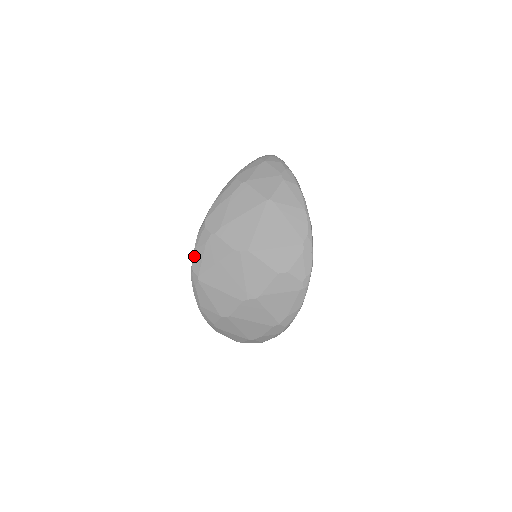
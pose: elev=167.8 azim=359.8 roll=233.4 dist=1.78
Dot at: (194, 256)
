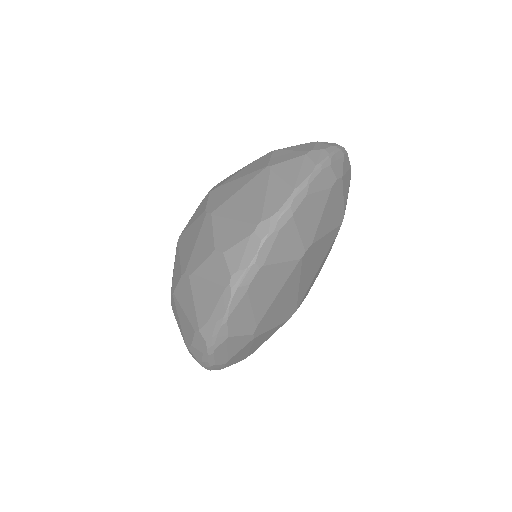
Dot at: occluded
